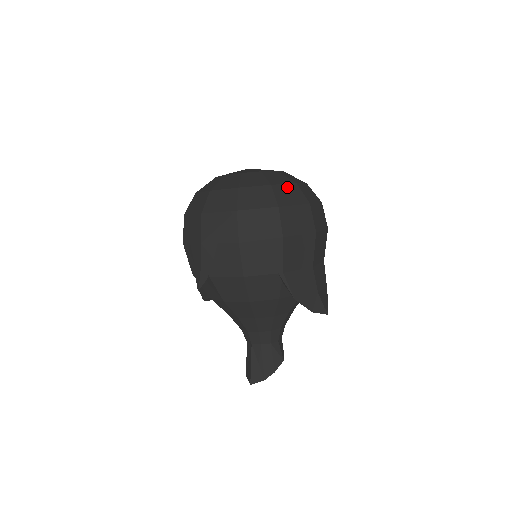
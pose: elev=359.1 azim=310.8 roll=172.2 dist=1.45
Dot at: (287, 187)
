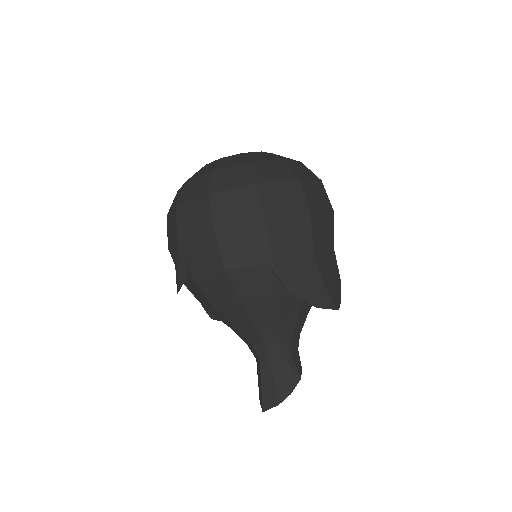
Dot at: (270, 163)
